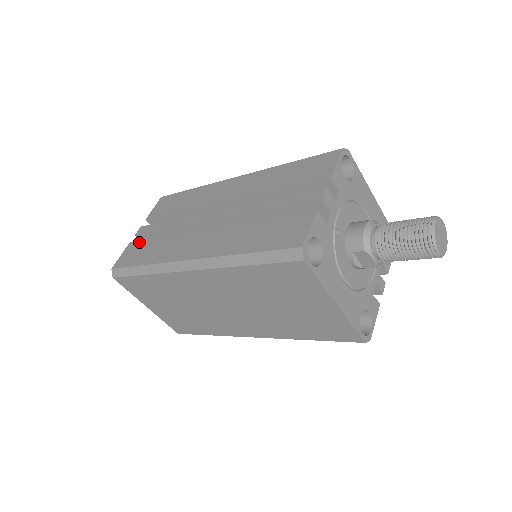
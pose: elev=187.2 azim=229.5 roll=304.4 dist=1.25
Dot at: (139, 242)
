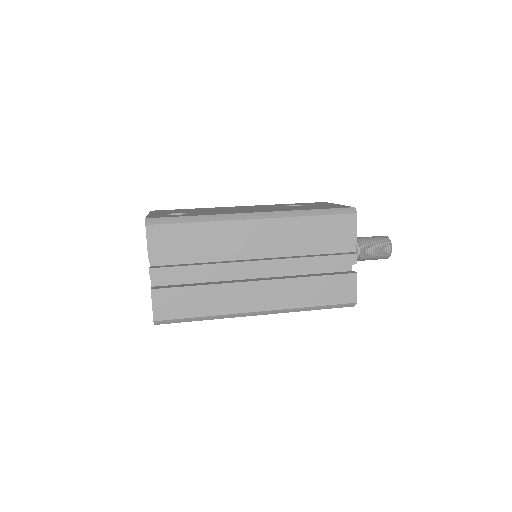
Dot at: (169, 290)
